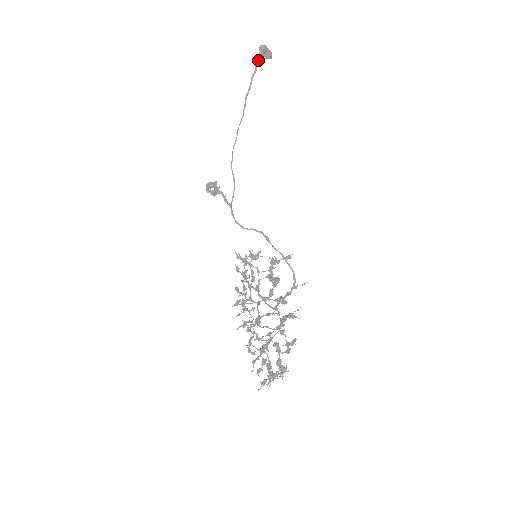
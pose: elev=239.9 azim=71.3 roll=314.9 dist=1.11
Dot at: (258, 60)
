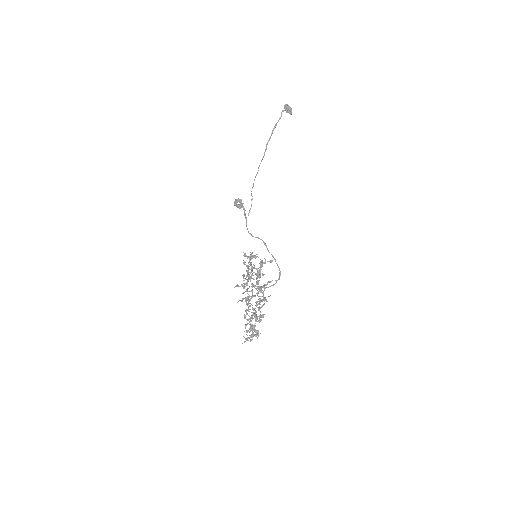
Dot at: (279, 118)
